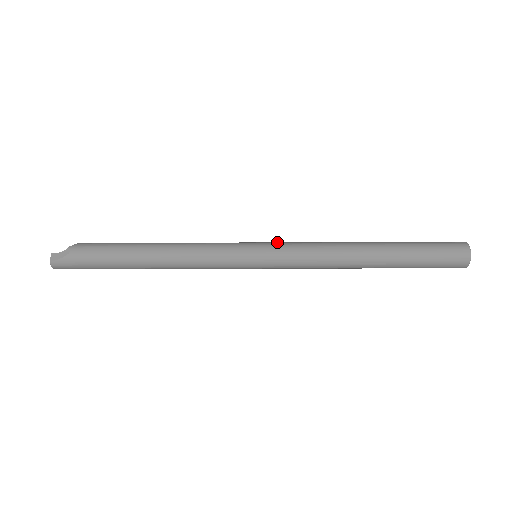
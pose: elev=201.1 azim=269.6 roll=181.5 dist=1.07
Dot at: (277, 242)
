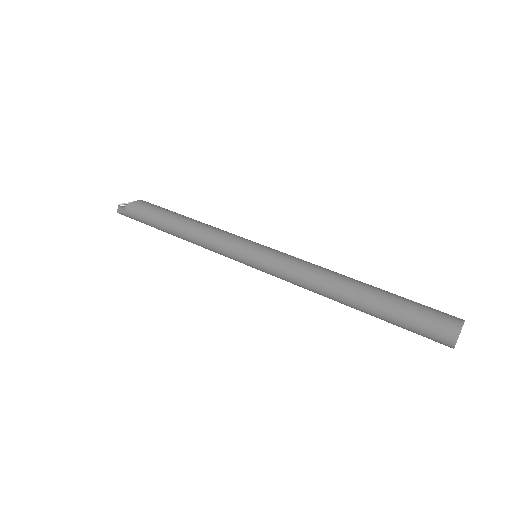
Dot at: (272, 253)
